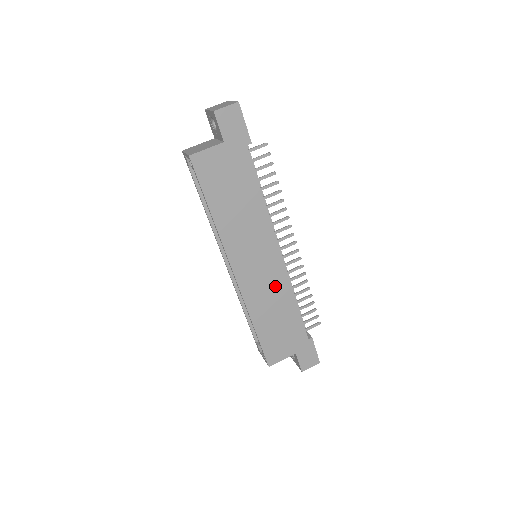
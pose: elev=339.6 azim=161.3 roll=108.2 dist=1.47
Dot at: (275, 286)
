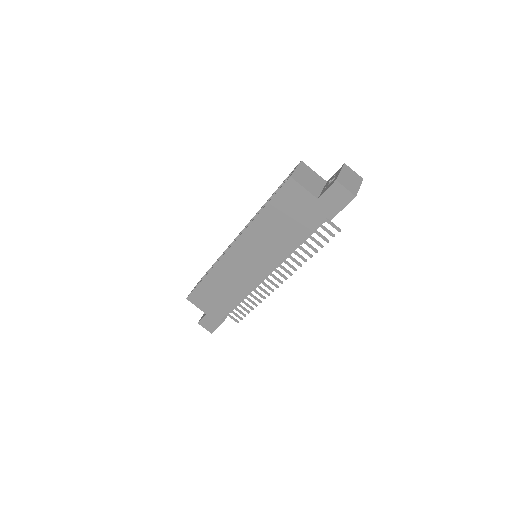
Dot at: (241, 281)
